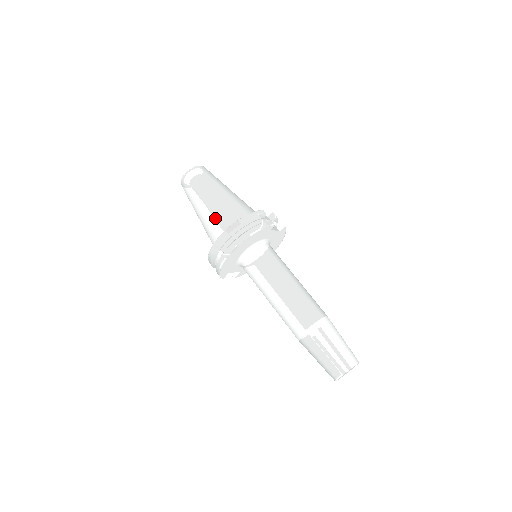
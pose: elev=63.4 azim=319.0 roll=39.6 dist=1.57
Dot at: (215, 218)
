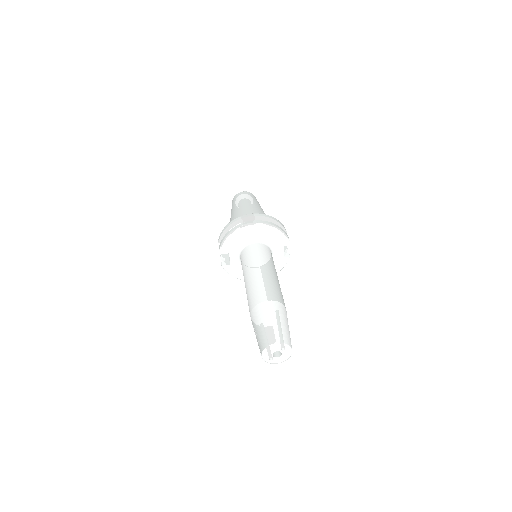
Dot at: (250, 213)
